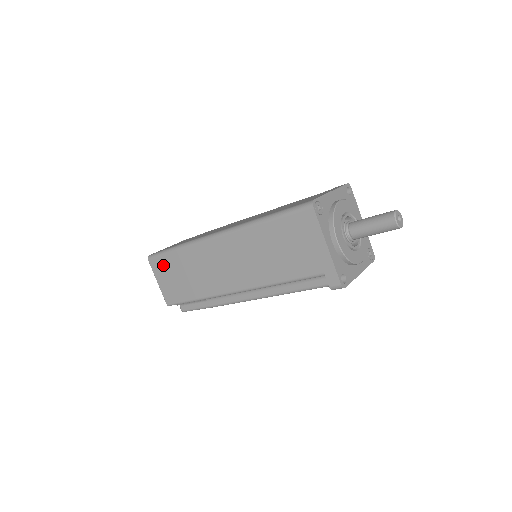
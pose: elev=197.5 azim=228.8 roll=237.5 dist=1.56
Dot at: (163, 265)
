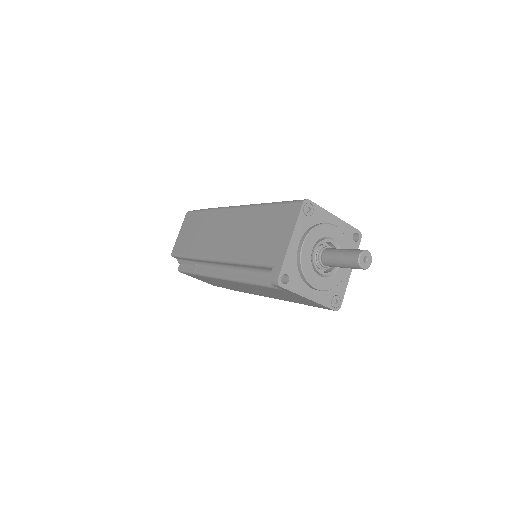
Dot at: (191, 220)
